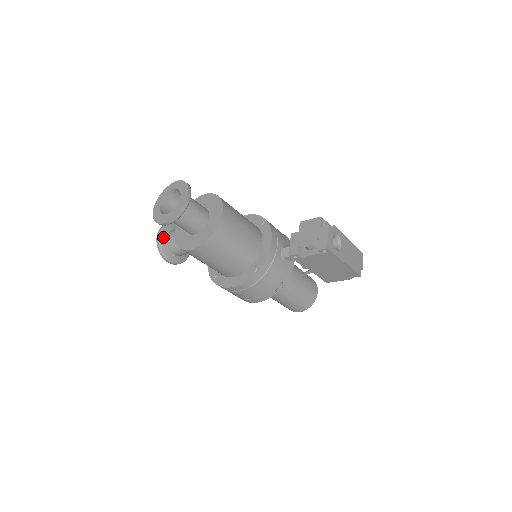
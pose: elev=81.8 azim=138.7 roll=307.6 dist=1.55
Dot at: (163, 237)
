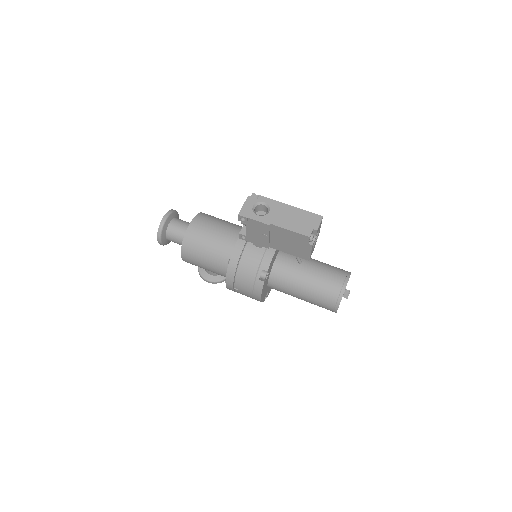
Dot at: occluded
